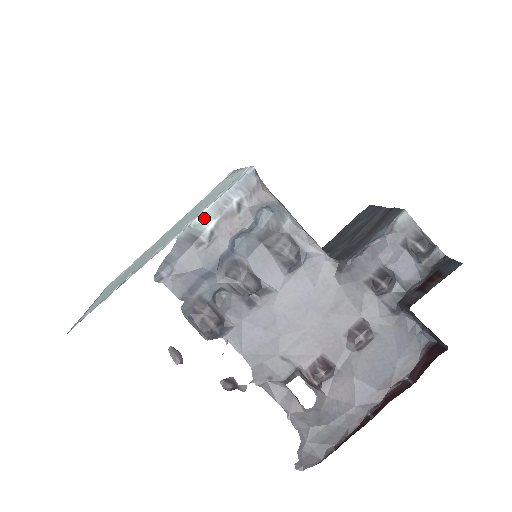
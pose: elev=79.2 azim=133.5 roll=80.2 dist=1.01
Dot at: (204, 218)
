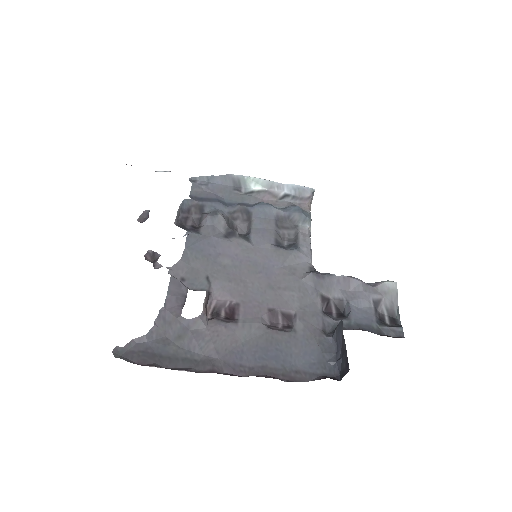
Dot at: (257, 181)
